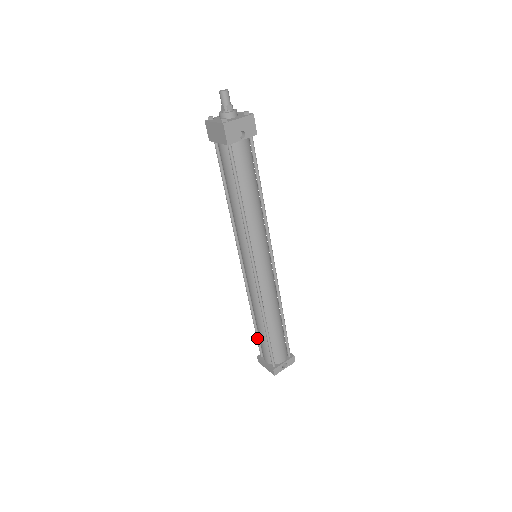
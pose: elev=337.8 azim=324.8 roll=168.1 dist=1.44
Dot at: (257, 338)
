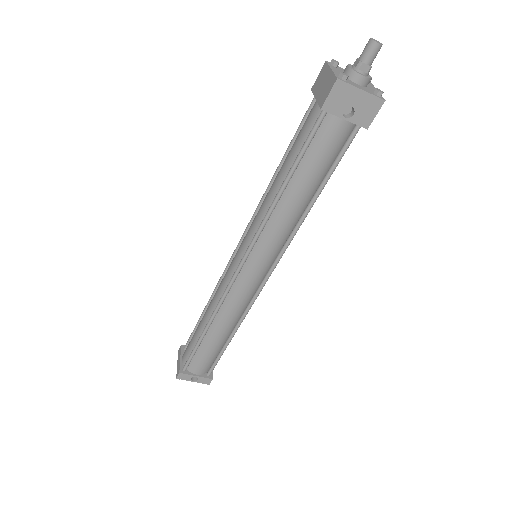
Dot at: (194, 330)
